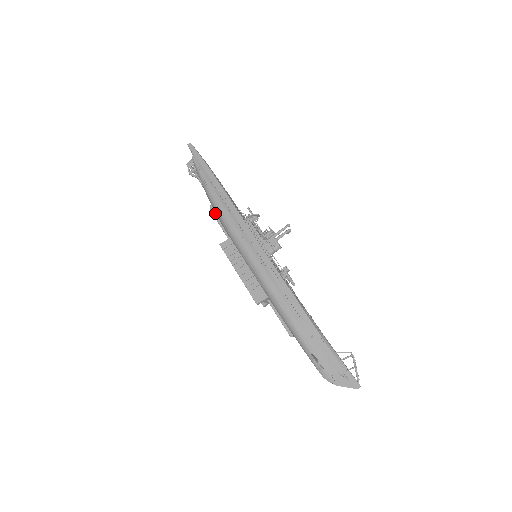
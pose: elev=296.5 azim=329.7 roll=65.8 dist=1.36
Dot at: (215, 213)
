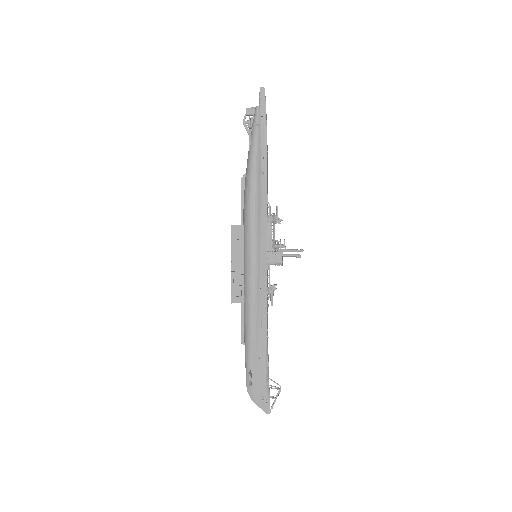
Dot at: (244, 186)
